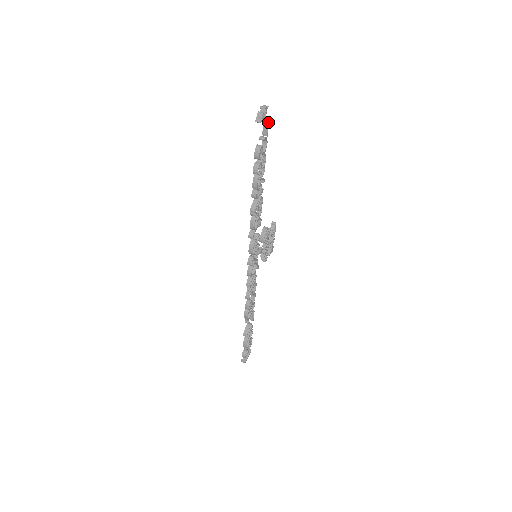
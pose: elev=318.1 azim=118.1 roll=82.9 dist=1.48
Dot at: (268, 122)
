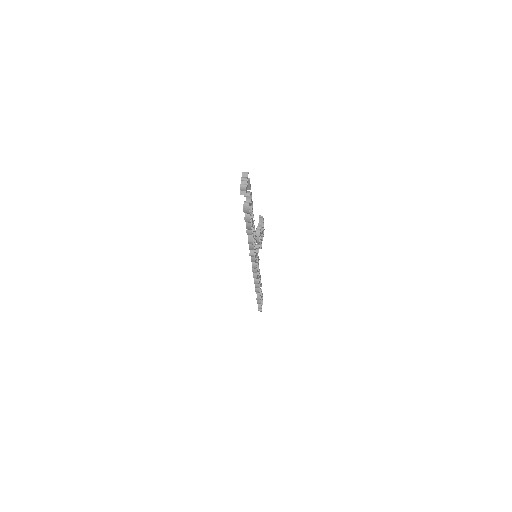
Dot at: (249, 181)
